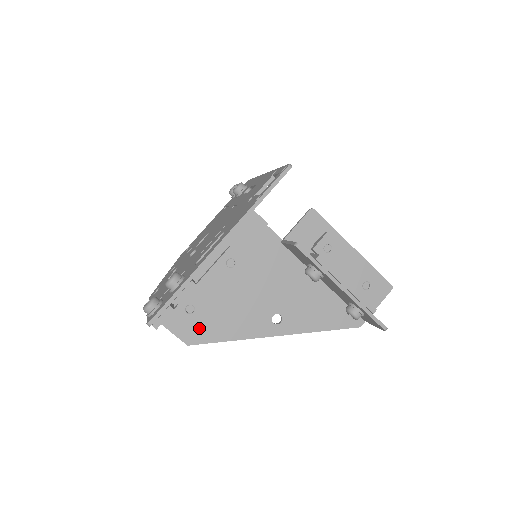
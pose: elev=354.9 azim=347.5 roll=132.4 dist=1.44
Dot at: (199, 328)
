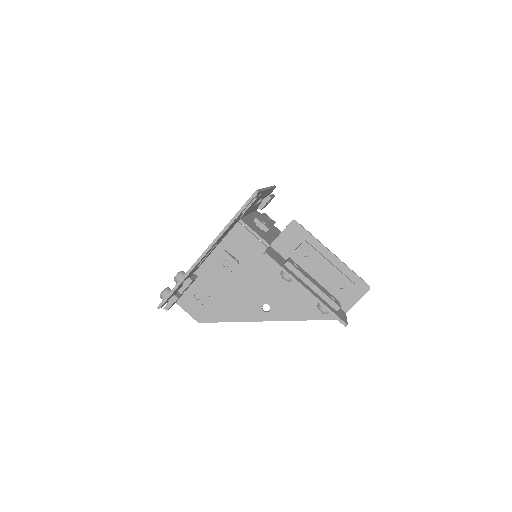
Dot at: (206, 311)
